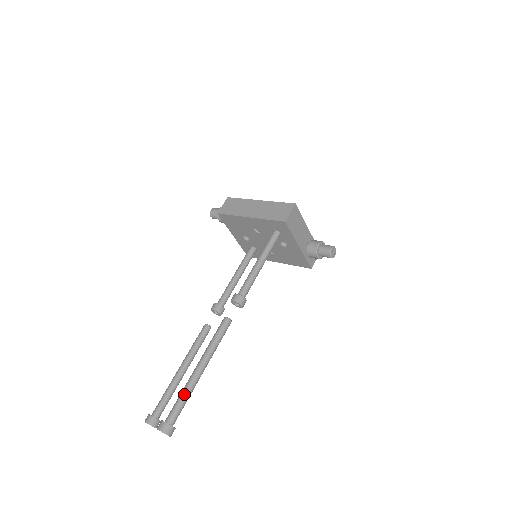
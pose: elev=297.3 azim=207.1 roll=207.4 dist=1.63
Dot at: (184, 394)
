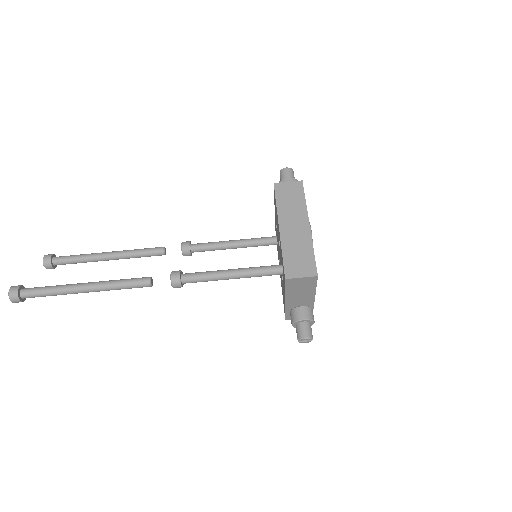
Dot at: (53, 290)
